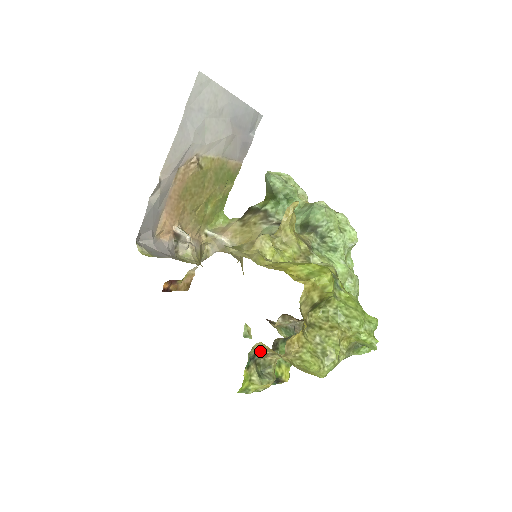
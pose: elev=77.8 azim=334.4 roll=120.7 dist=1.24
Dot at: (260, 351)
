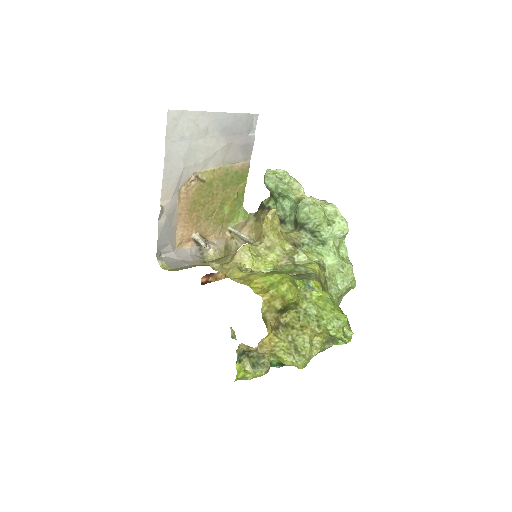
Dot at: (248, 348)
